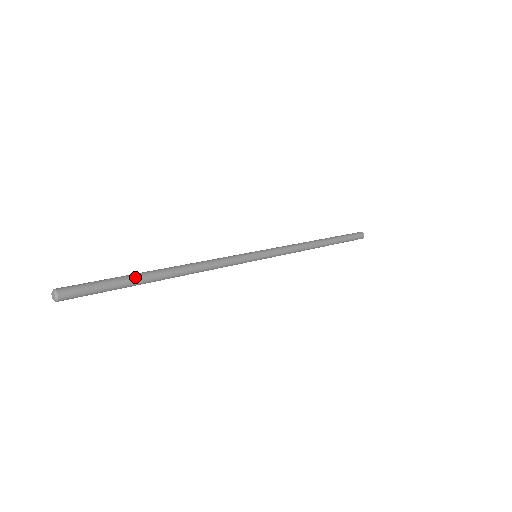
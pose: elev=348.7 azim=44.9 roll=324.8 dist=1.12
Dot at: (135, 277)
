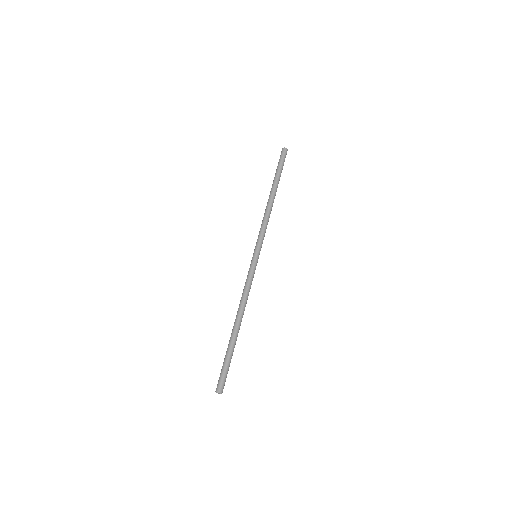
Dot at: (232, 347)
